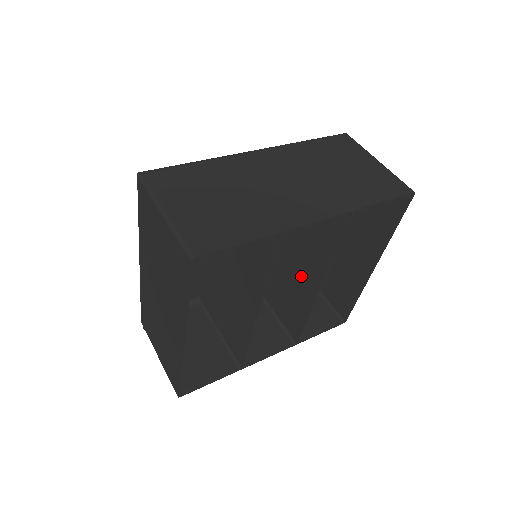
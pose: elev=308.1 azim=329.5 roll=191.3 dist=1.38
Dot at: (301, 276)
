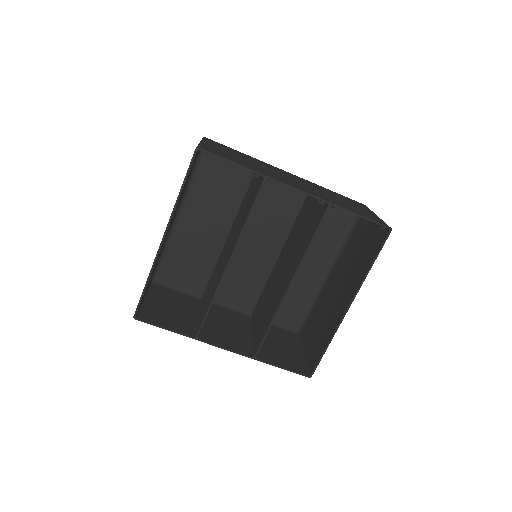
Dot at: (282, 283)
